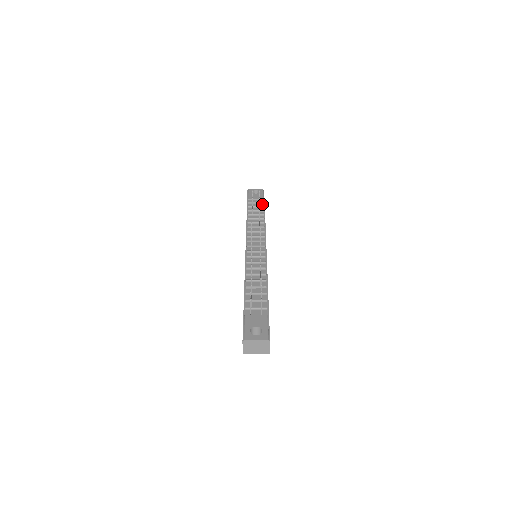
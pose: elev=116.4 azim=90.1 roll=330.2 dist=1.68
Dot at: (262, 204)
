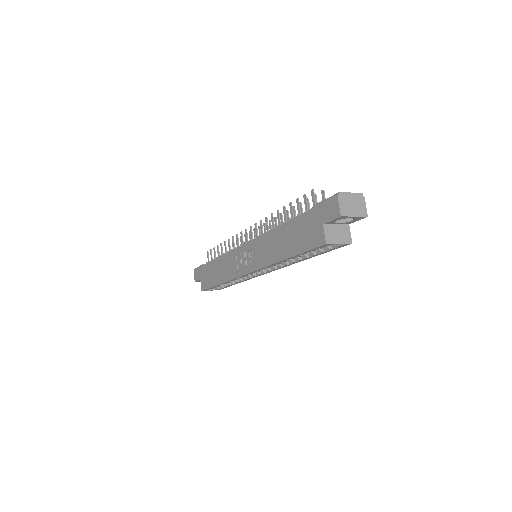
Dot at: occluded
